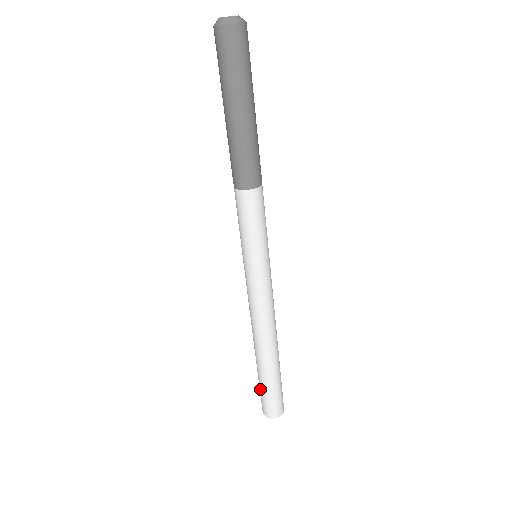
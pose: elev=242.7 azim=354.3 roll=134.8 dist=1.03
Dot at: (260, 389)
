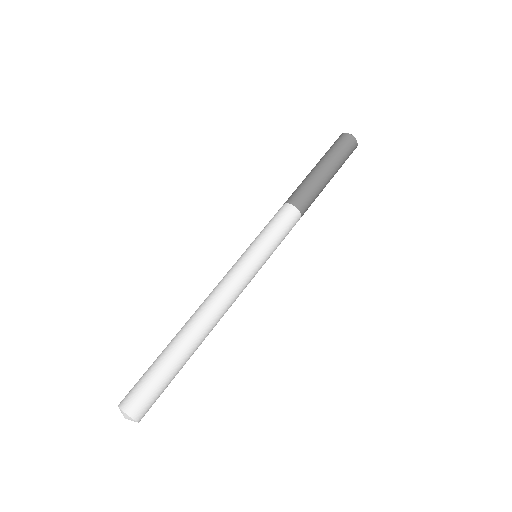
Dot at: (150, 374)
